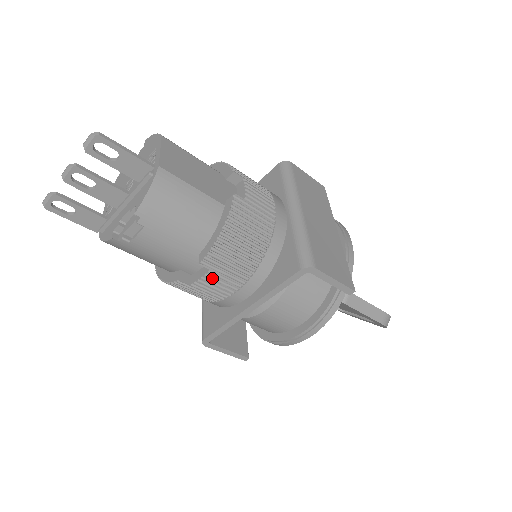
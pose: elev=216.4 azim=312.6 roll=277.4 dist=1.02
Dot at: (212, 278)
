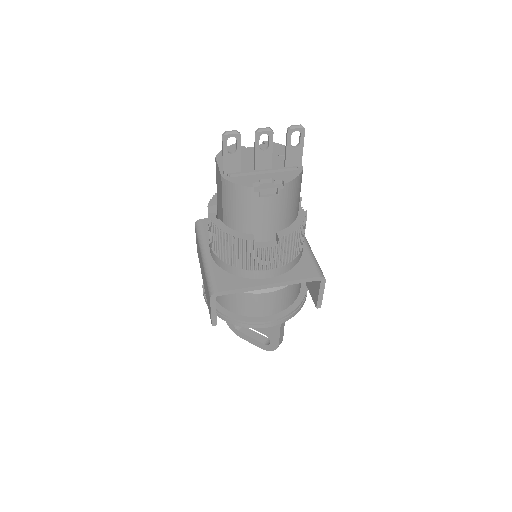
Dot at: (271, 252)
